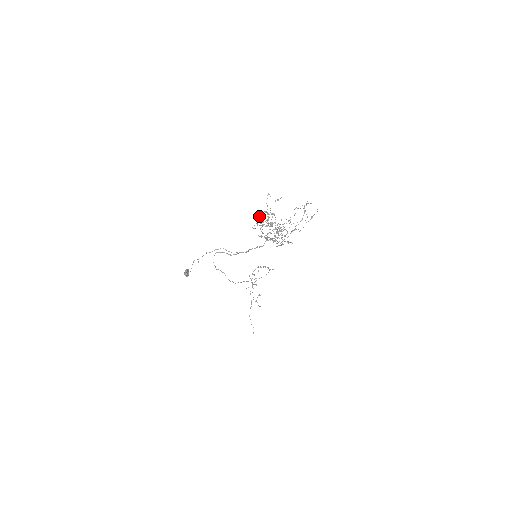
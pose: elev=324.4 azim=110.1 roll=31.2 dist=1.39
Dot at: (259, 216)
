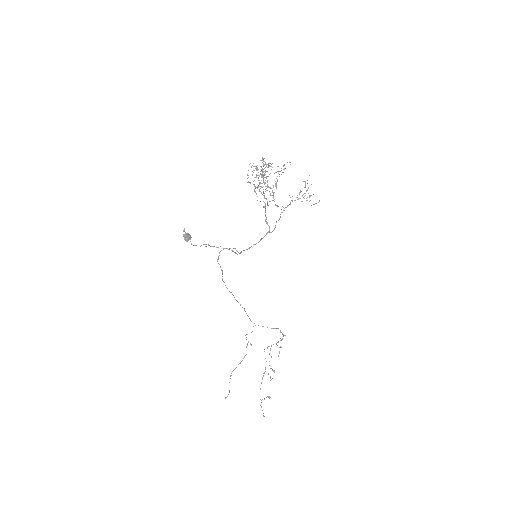
Dot at: occluded
